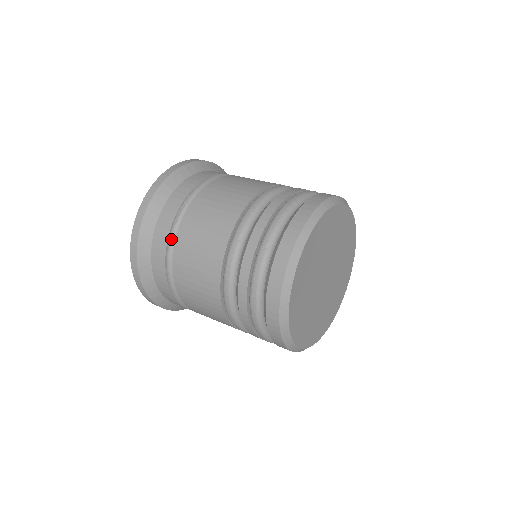
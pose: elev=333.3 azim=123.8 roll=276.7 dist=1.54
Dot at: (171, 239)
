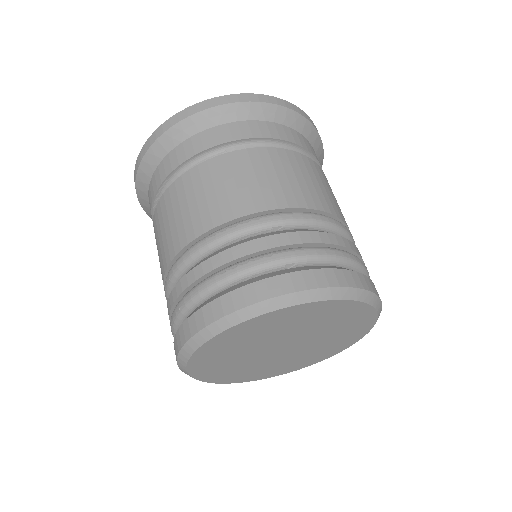
Dot at: occluded
